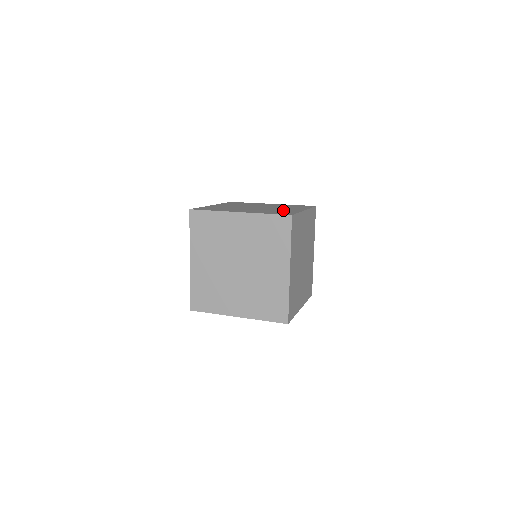
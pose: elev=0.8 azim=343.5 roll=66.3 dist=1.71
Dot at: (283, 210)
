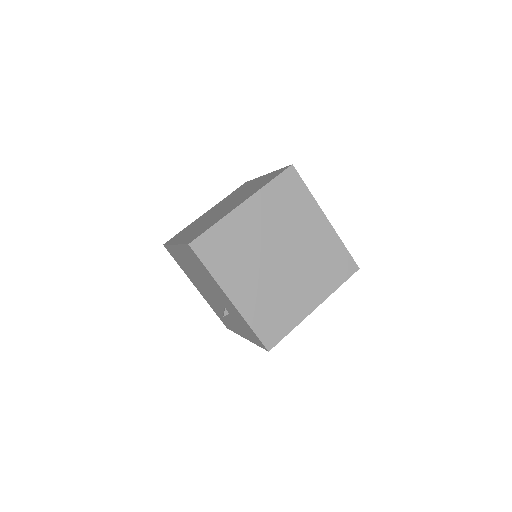
Dot at: occluded
